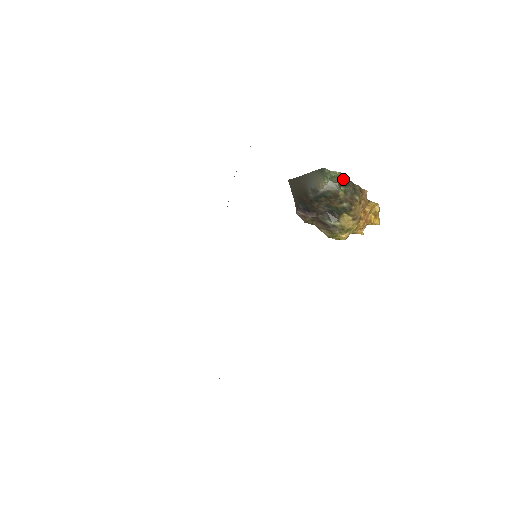
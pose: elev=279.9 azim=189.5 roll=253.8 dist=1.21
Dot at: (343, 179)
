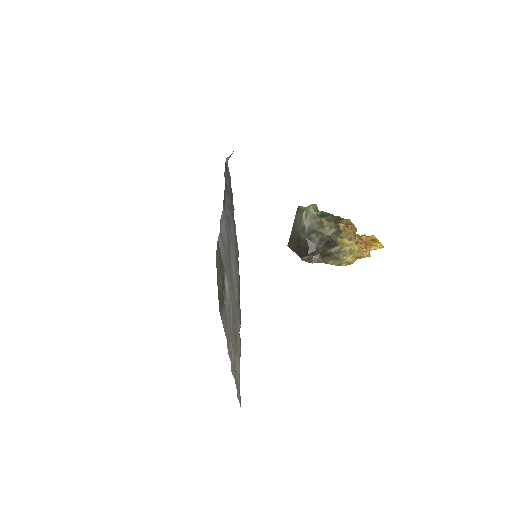
Dot at: (321, 213)
